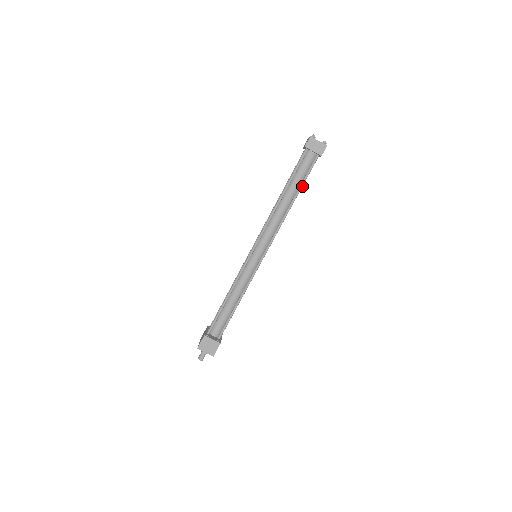
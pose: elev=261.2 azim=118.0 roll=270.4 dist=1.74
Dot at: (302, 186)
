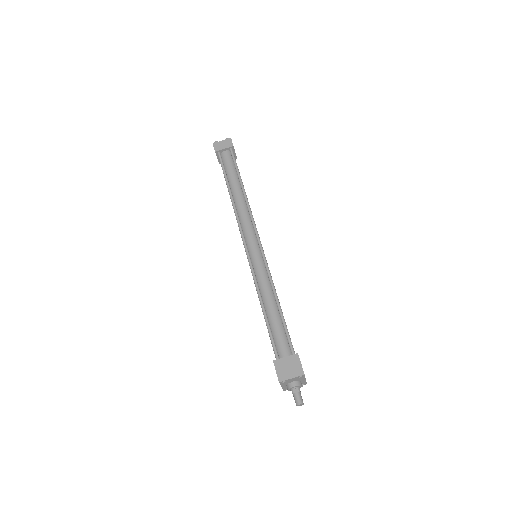
Dot at: occluded
